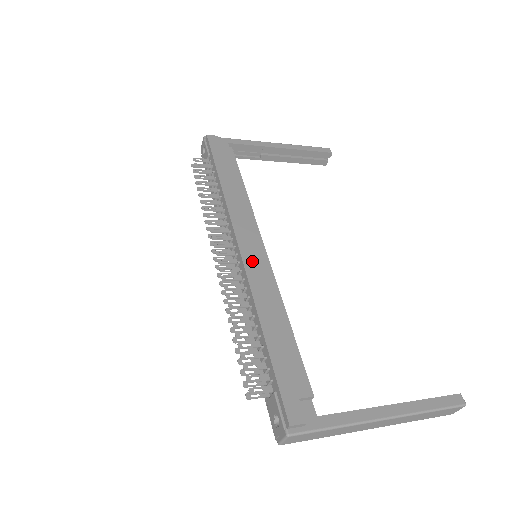
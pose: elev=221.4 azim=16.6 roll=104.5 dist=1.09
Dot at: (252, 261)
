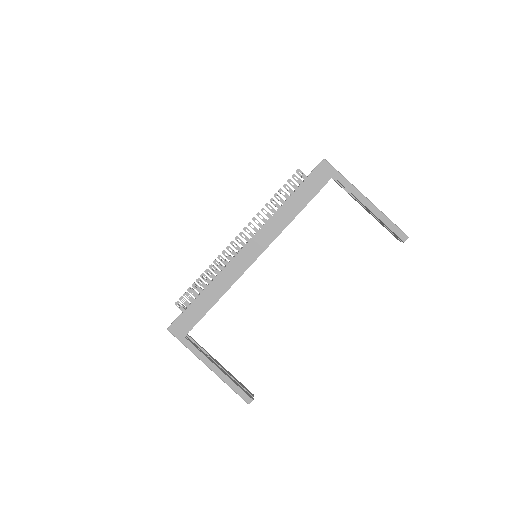
Dot at: (240, 260)
